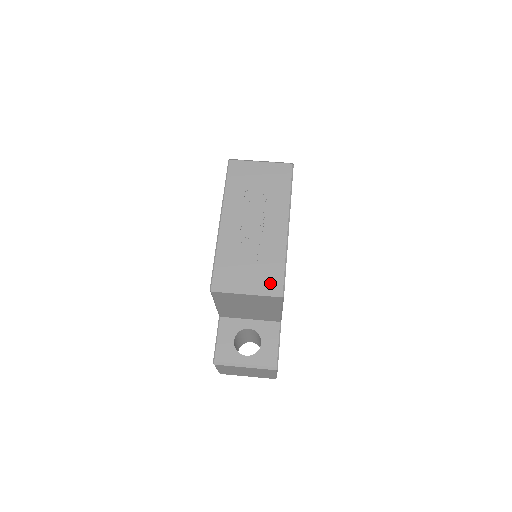
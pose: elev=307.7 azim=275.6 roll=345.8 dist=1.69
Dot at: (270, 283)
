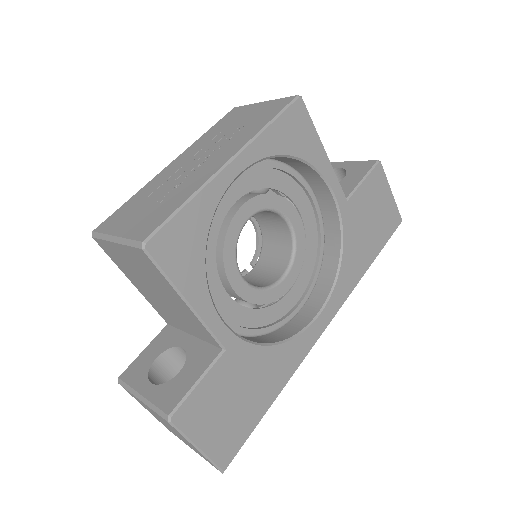
Dot at: (143, 228)
